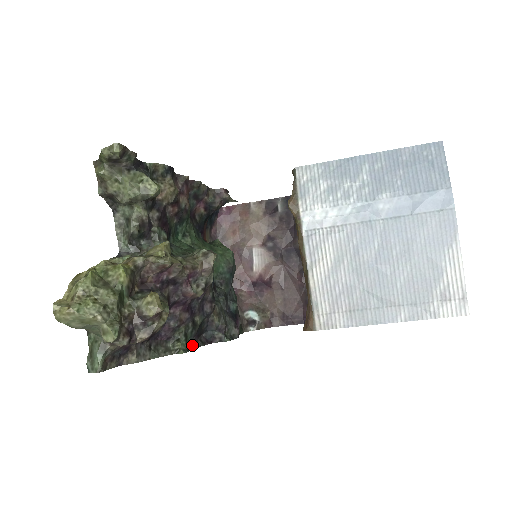
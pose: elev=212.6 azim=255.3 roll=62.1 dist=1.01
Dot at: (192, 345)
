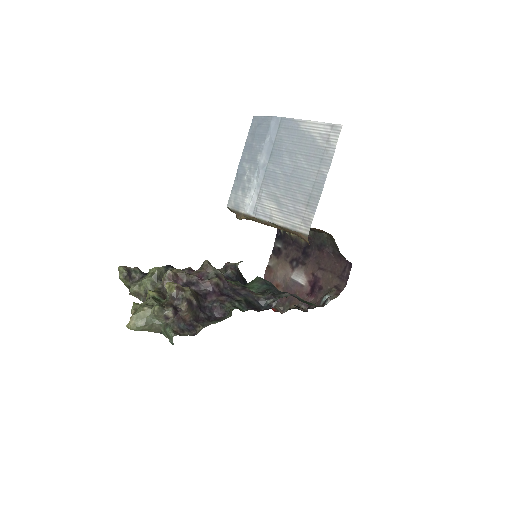
Dot at: occluded
